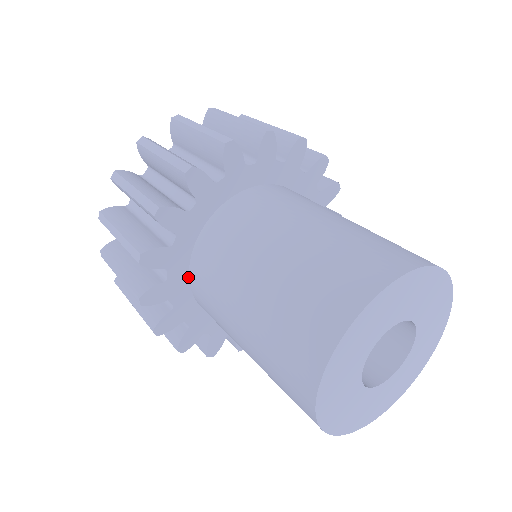
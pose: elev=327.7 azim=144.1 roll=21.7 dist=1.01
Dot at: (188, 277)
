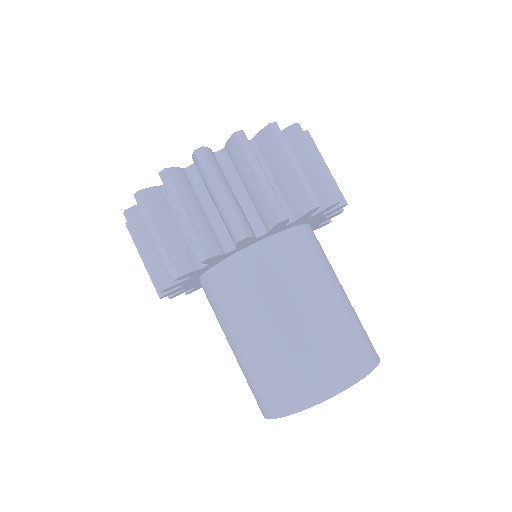
Dot at: occluded
